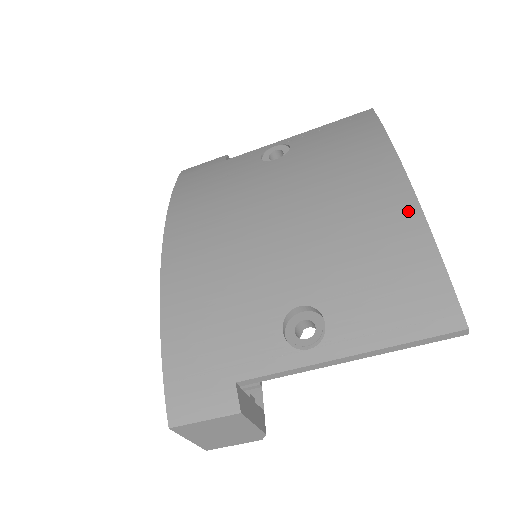
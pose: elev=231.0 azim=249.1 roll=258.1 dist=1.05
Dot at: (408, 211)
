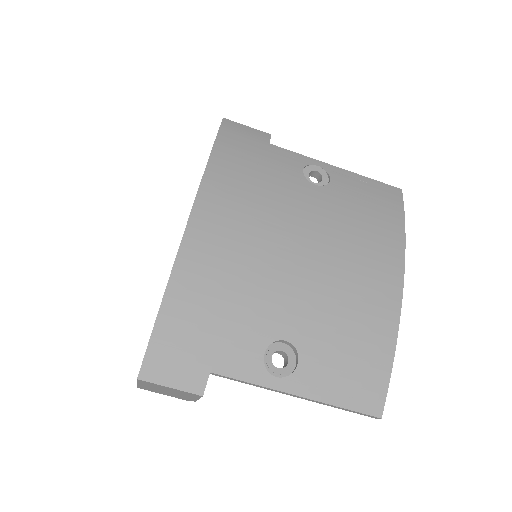
Dot at: (391, 314)
